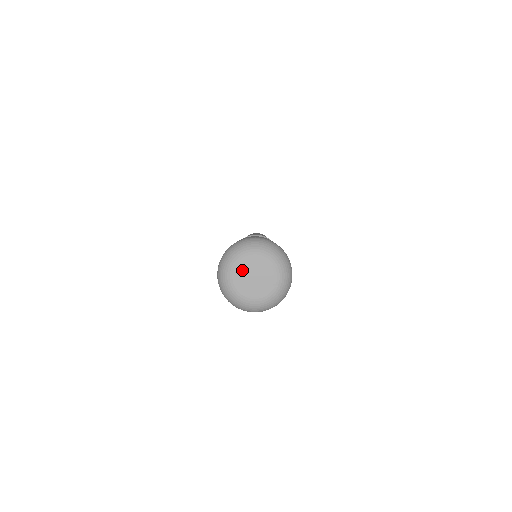
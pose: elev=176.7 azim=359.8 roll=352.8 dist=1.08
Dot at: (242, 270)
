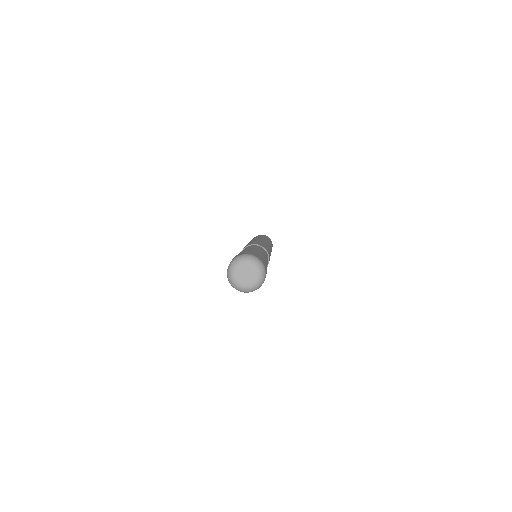
Dot at: (240, 270)
